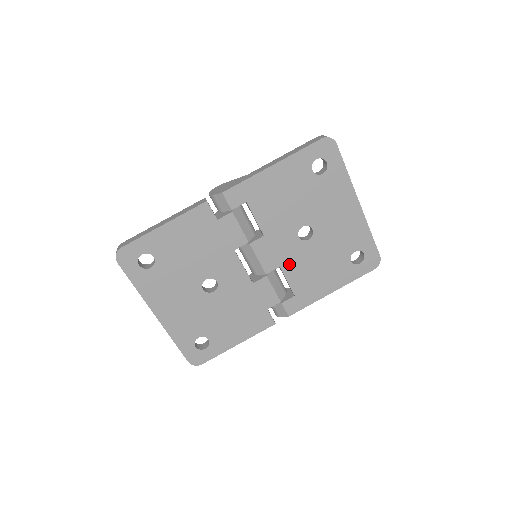
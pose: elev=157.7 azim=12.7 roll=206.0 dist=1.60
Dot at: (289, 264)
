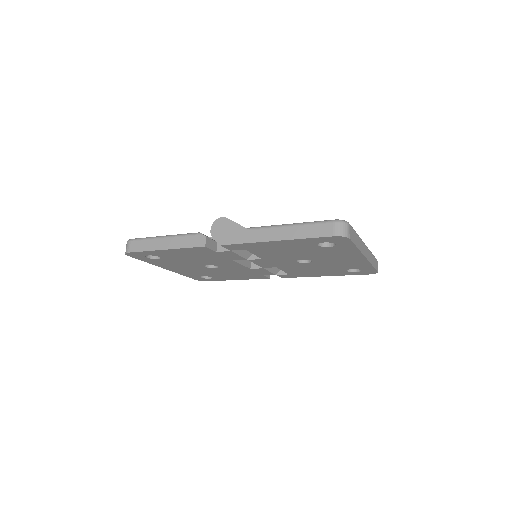
Dot at: (285, 267)
